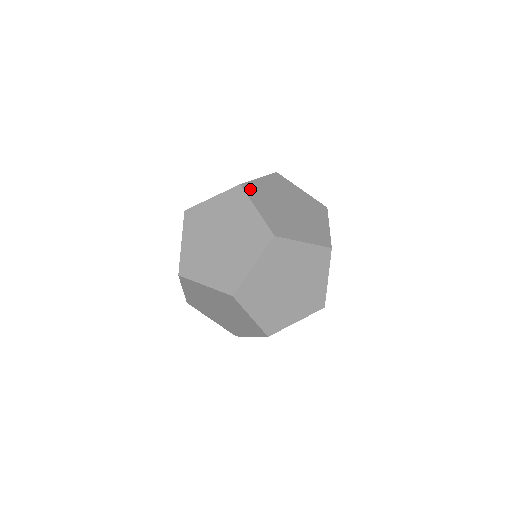
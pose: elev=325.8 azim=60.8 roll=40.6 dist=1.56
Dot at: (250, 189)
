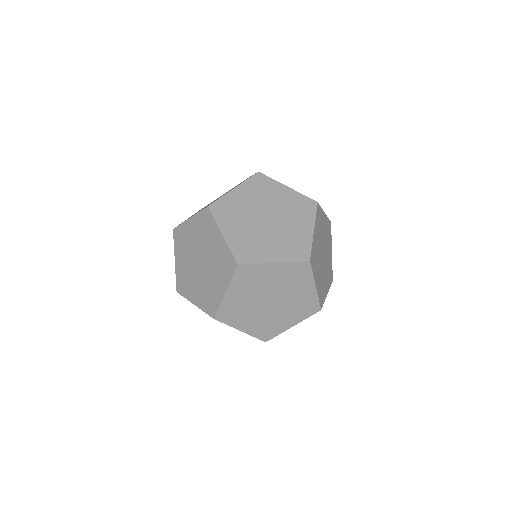
Dot at: (313, 260)
